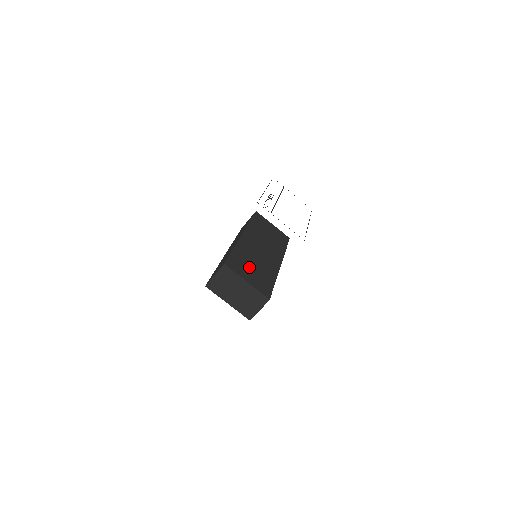
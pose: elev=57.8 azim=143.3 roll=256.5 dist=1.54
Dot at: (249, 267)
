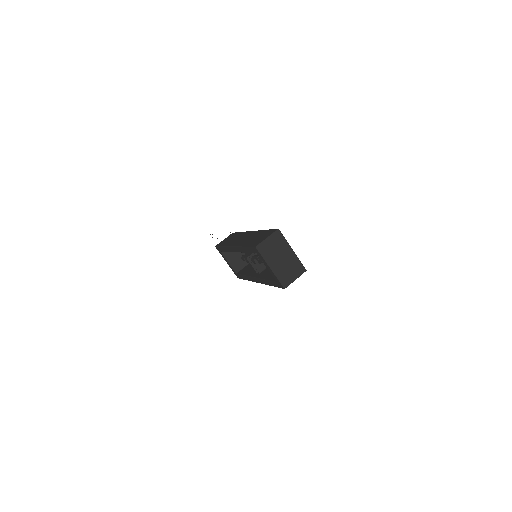
Dot at: occluded
